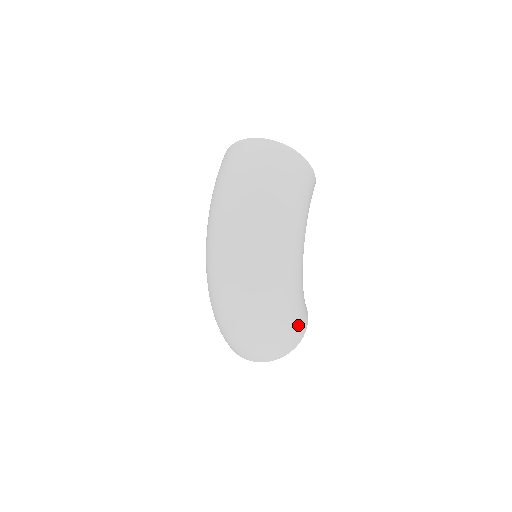
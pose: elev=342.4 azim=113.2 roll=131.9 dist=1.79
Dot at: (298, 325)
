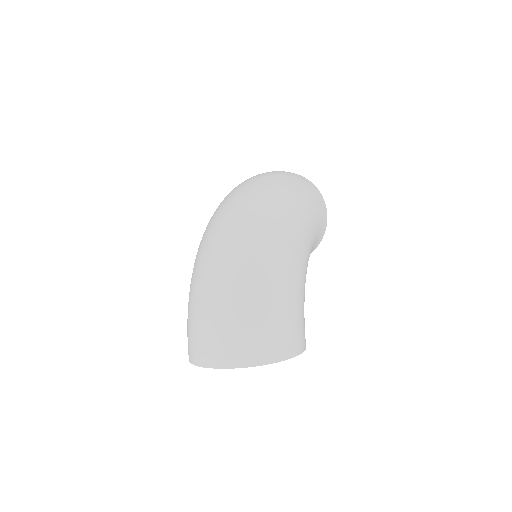
Dot at: (293, 320)
